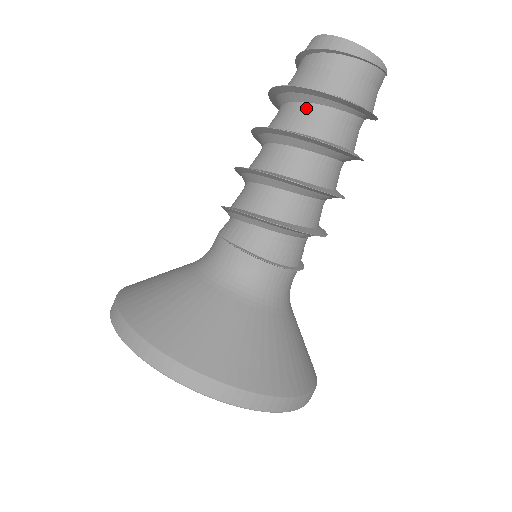
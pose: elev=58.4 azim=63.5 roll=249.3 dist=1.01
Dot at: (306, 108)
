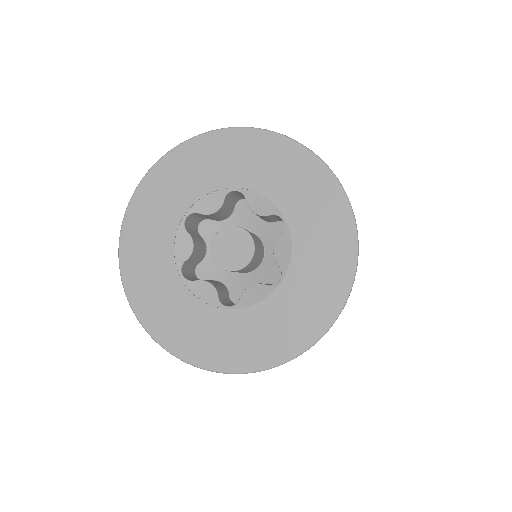
Dot at: occluded
